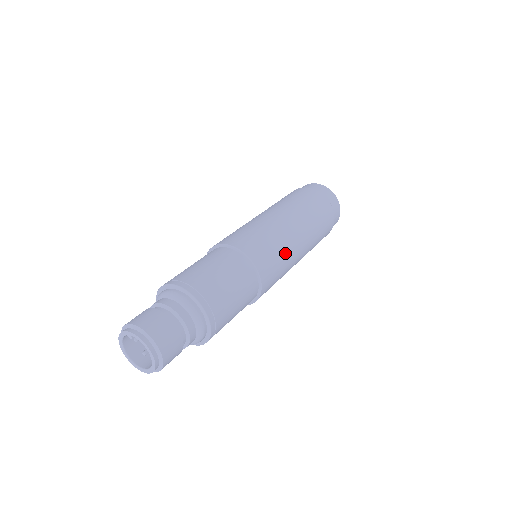
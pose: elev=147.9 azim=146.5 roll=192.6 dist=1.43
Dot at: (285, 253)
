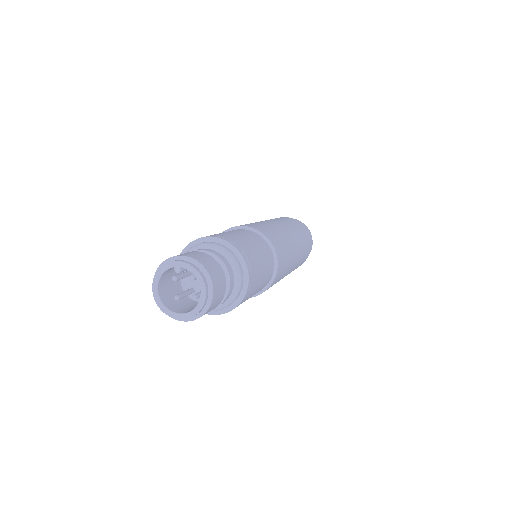
Dot at: (289, 260)
